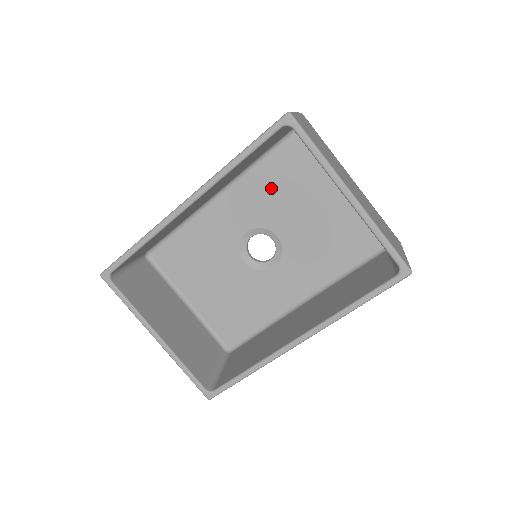
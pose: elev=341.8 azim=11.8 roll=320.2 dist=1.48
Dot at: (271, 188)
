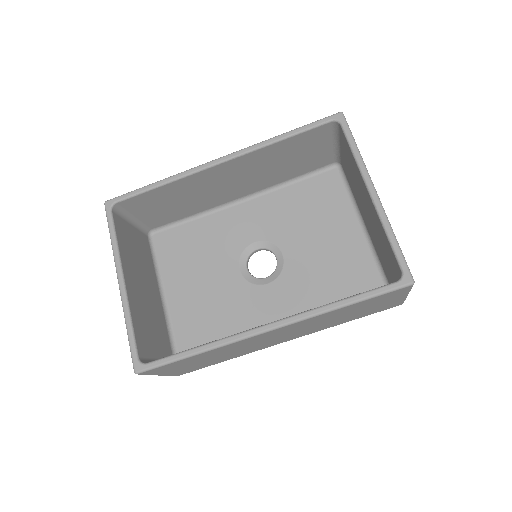
Dot at: (295, 208)
